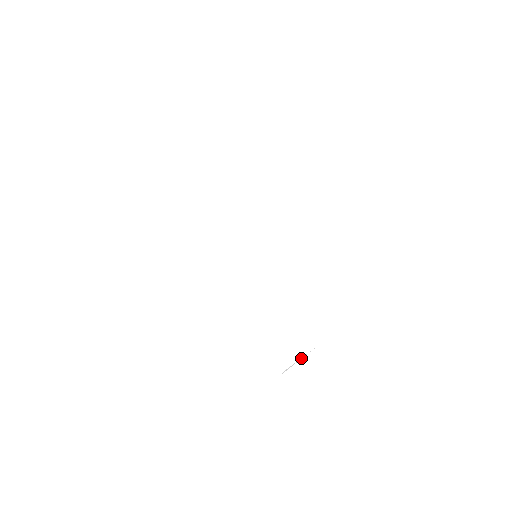
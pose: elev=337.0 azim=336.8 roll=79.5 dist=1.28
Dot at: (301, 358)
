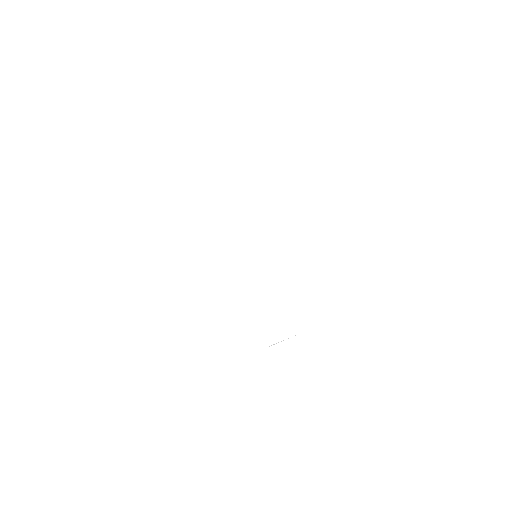
Dot at: occluded
